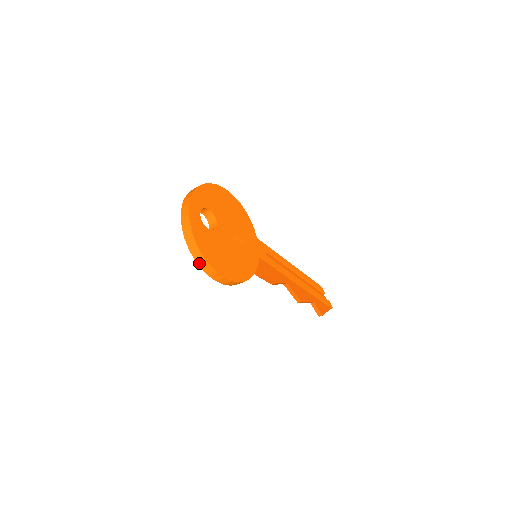
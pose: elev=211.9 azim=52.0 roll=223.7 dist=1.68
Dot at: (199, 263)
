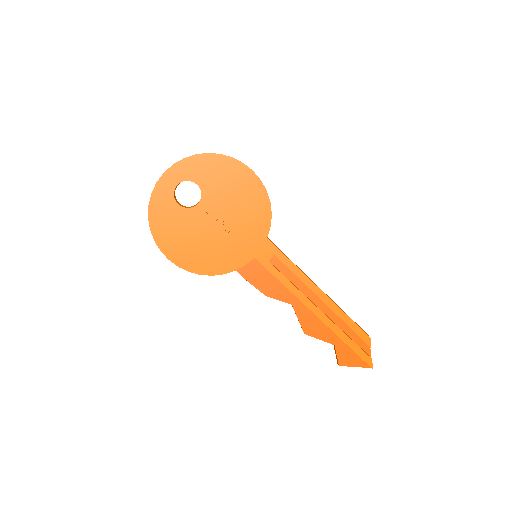
Dot at: occluded
